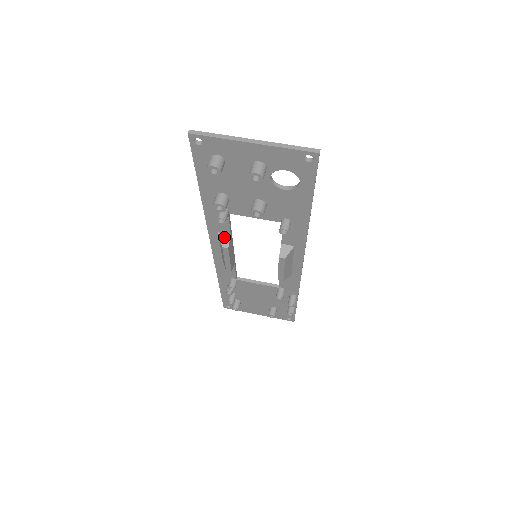
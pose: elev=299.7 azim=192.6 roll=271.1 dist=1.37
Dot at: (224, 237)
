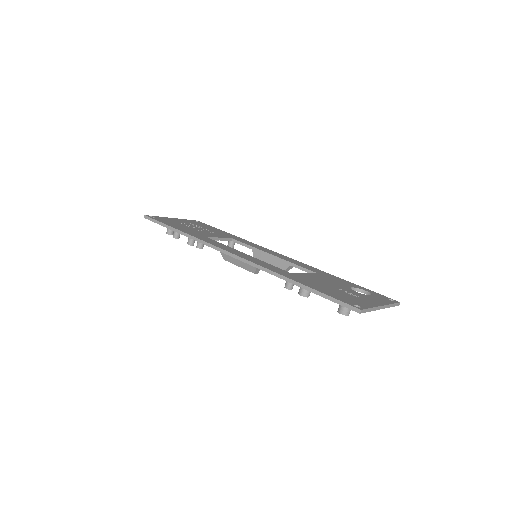
Dot at: occluded
